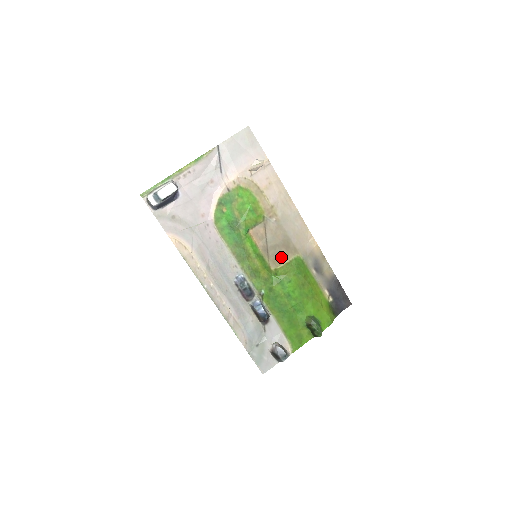
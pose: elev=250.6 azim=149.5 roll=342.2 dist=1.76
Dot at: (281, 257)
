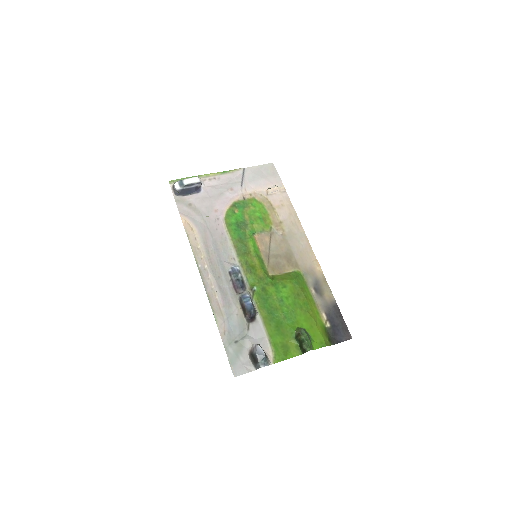
Dot at: (281, 267)
